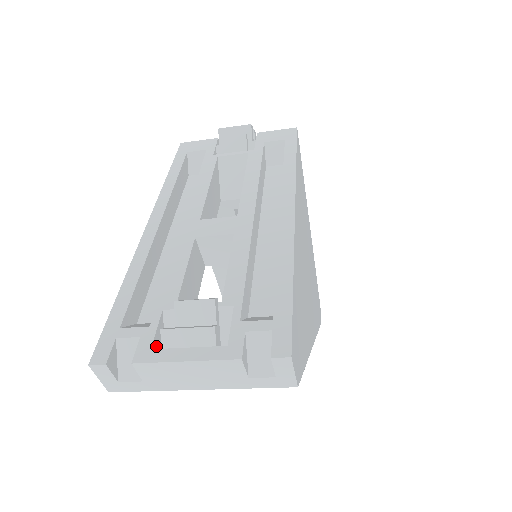
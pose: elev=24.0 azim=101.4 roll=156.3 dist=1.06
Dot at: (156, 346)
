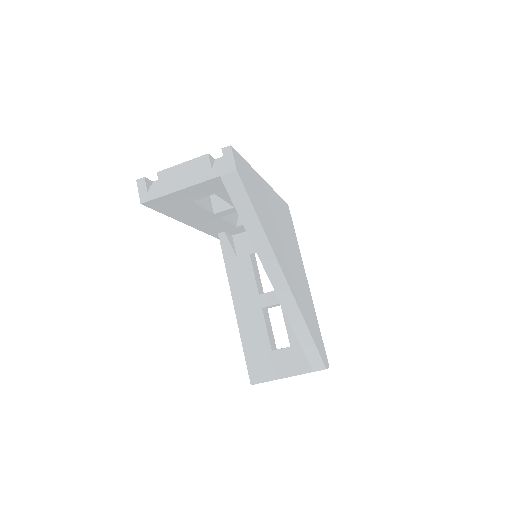
Dot at: occluded
